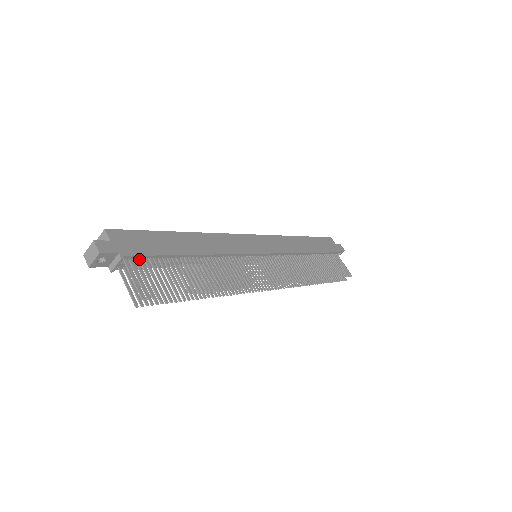
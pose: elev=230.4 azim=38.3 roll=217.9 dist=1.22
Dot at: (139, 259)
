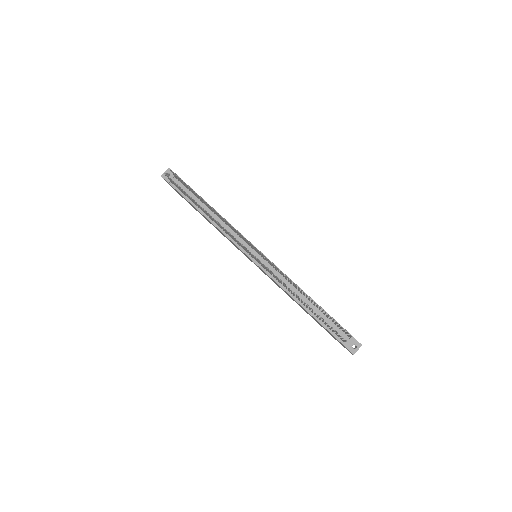
Dot at: occluded
